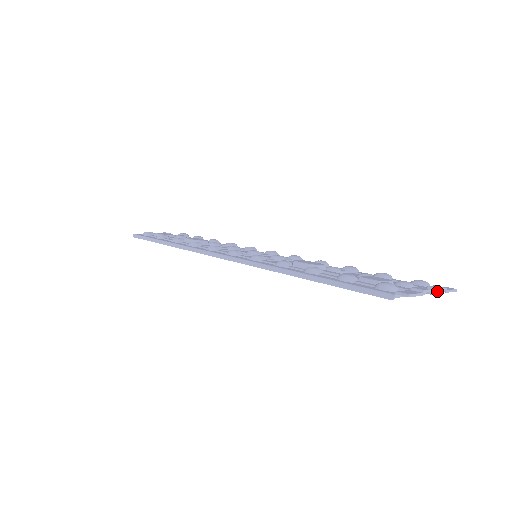
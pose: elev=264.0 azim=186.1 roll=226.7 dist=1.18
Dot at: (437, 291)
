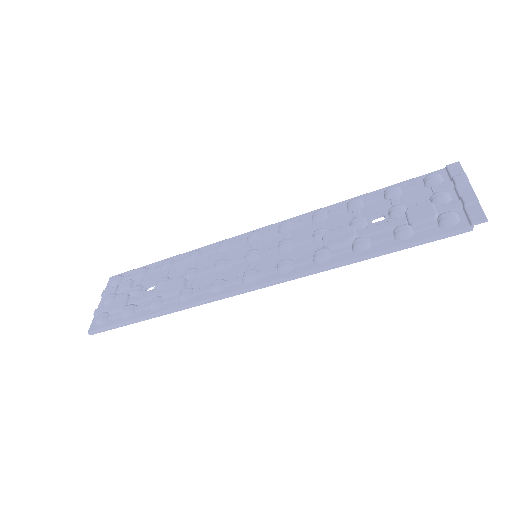
Dot at: occluded
